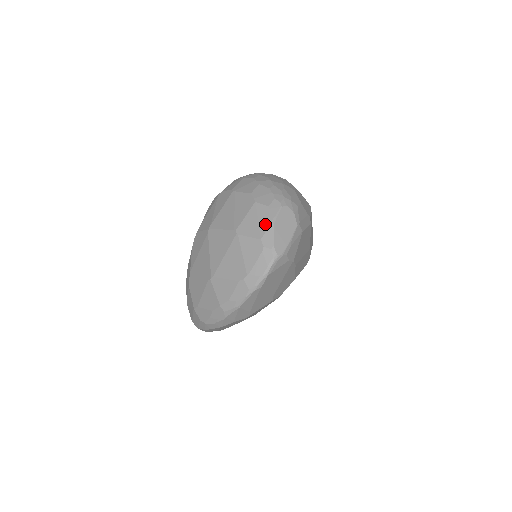
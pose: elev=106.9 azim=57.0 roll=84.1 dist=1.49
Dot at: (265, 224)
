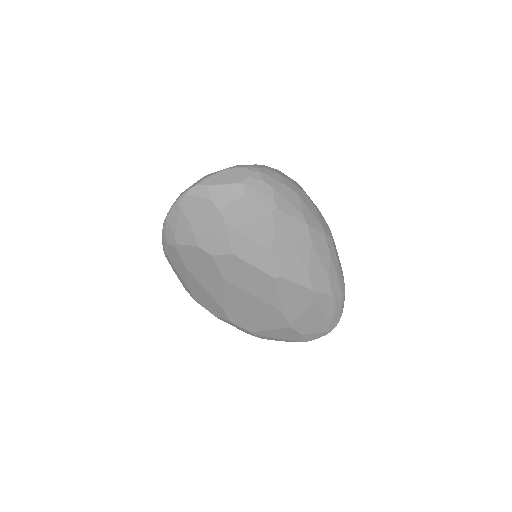
Dot at: occluded
